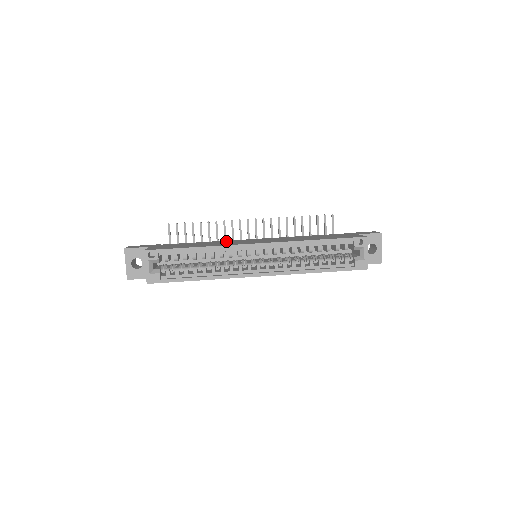
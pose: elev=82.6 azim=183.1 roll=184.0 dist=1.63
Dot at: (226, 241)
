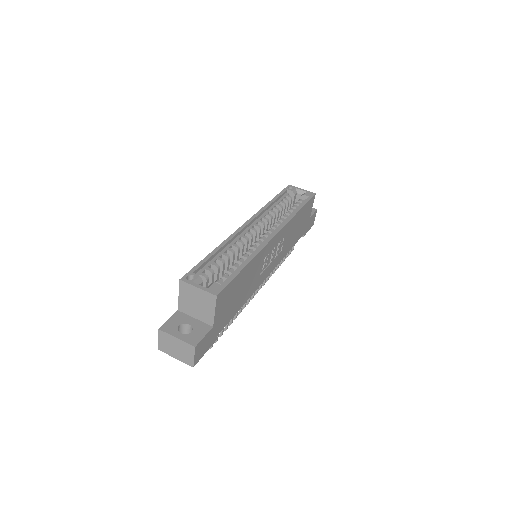
Dot at: occluded
